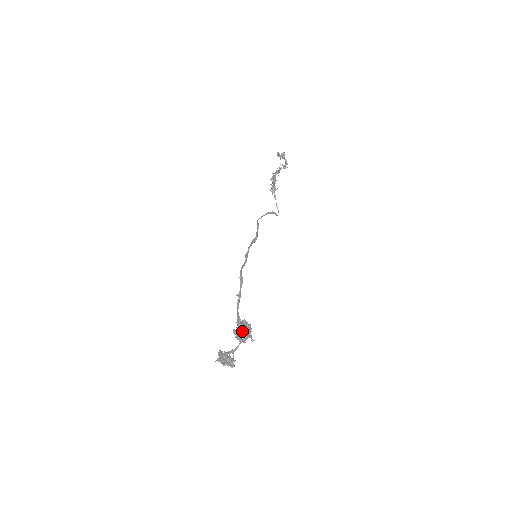
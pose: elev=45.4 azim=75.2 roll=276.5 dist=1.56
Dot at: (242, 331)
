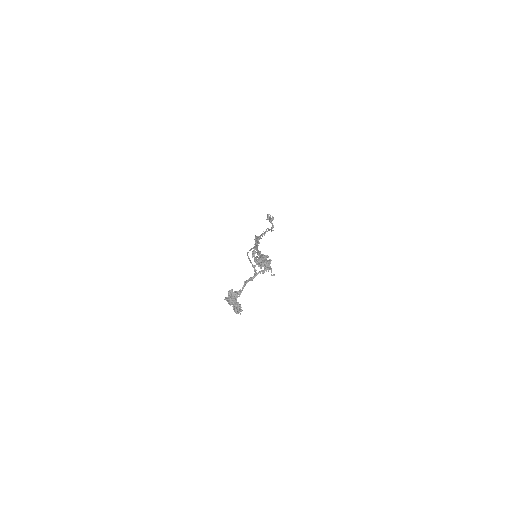
Dot at: (264, 260)
